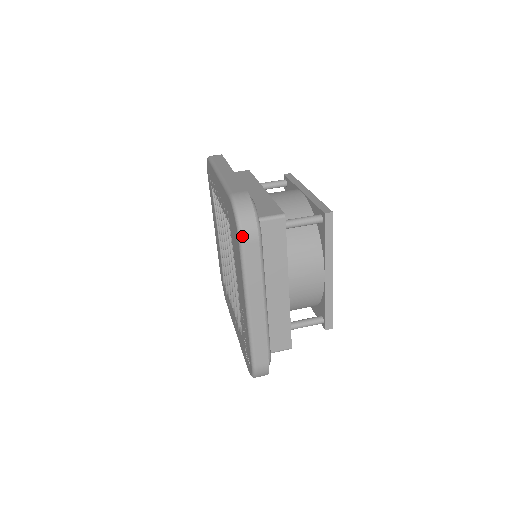
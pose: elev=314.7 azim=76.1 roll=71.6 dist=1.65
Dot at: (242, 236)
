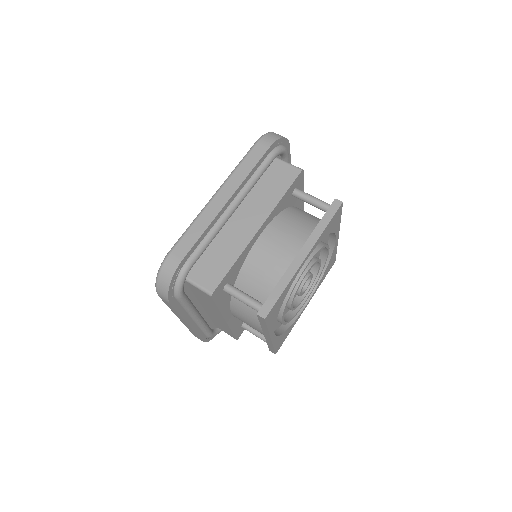
Dot at: (157, 293)
